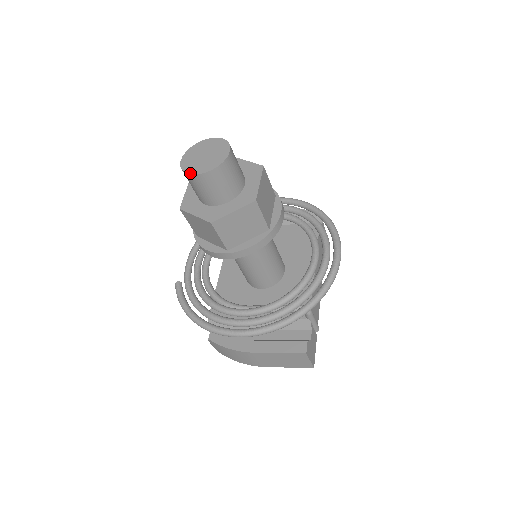
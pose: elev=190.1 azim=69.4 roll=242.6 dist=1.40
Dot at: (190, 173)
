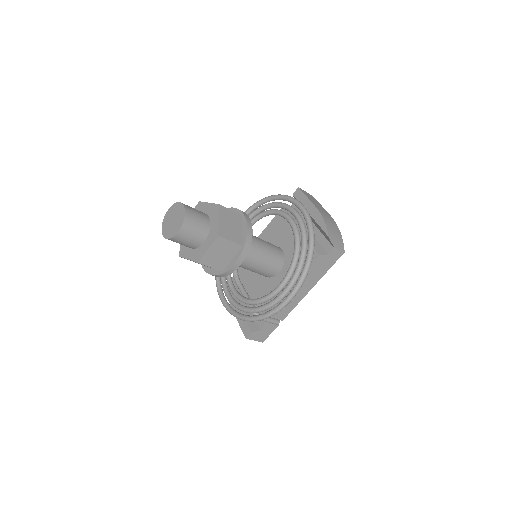
Dot at: (162, 229)
